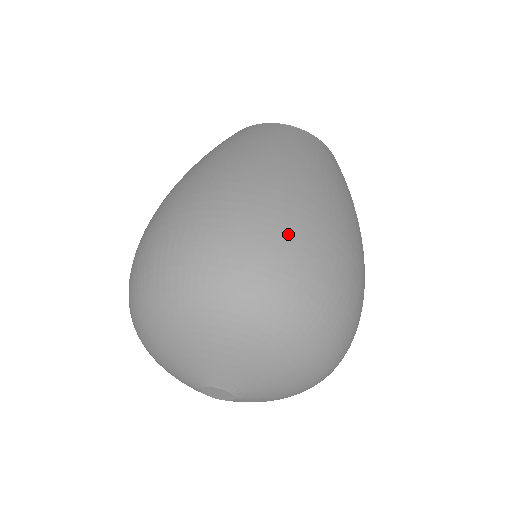
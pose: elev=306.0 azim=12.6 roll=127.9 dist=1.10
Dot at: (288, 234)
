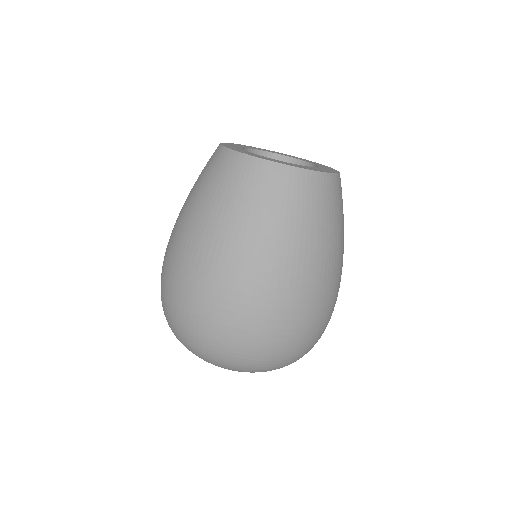
Dot at: (214, 322)
